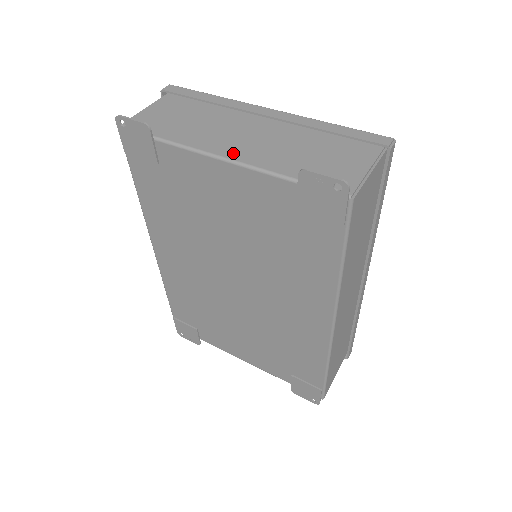
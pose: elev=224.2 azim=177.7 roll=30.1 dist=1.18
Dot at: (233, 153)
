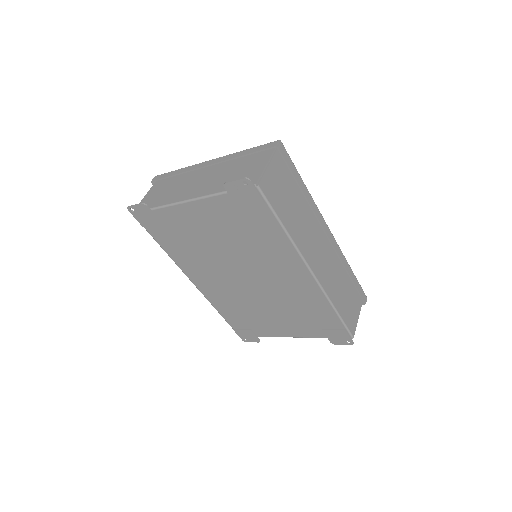
Dot at: (193, 195)
